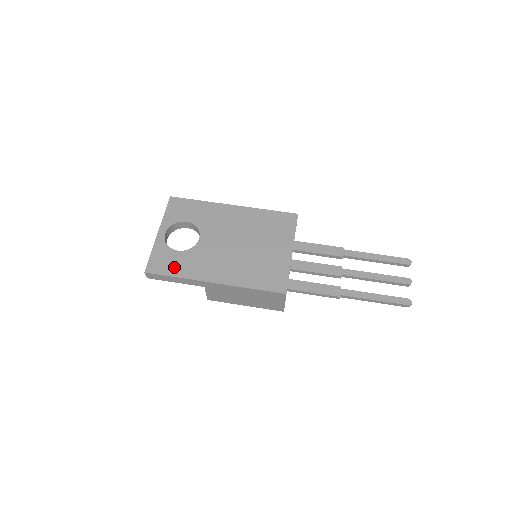
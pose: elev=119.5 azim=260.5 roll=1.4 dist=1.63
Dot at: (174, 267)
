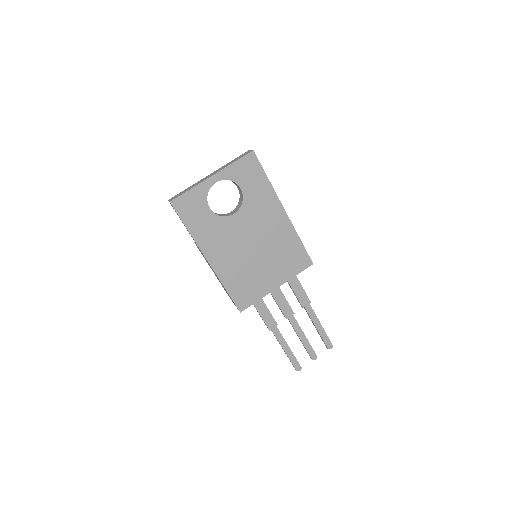
Dot at: (194, 220)
